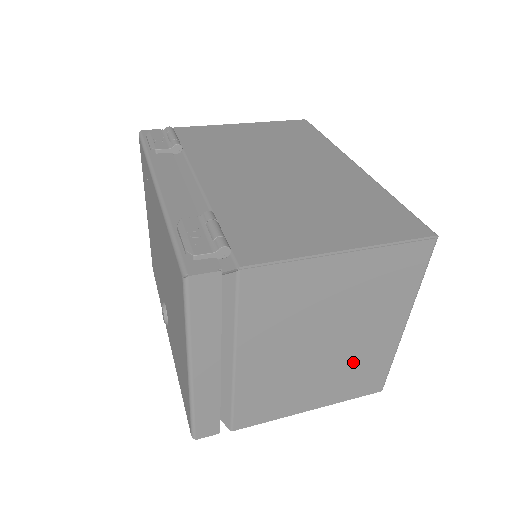
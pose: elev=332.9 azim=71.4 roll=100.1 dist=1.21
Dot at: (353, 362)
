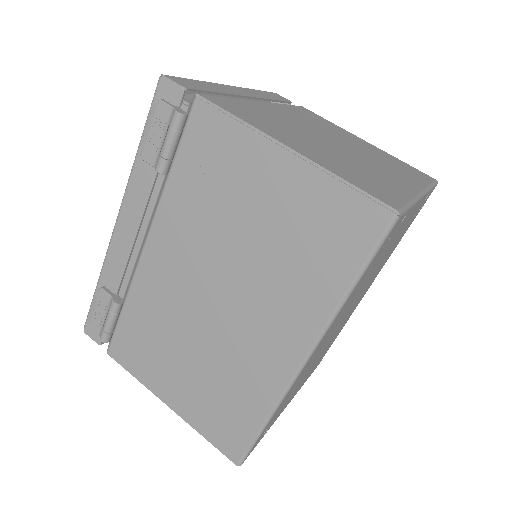
Dot at: occluded
